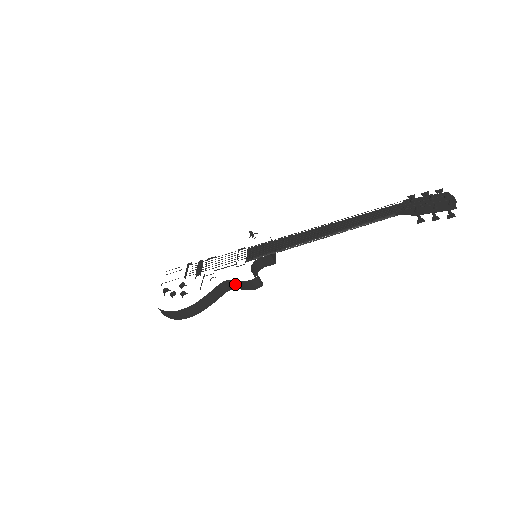
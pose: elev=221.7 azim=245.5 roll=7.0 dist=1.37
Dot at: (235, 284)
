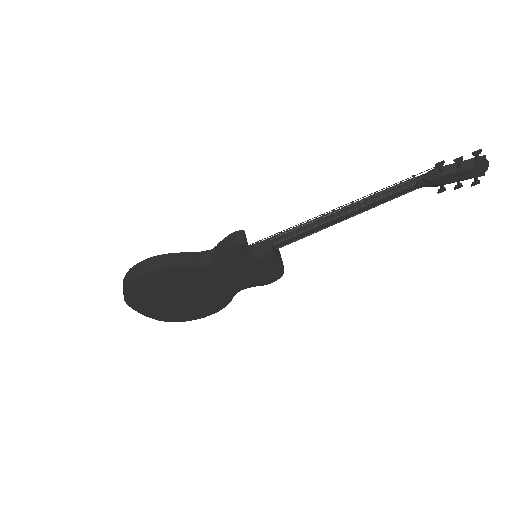
Dot at: (218, 252)
